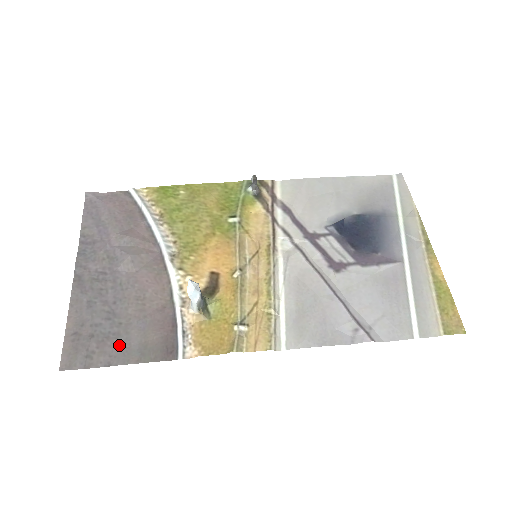
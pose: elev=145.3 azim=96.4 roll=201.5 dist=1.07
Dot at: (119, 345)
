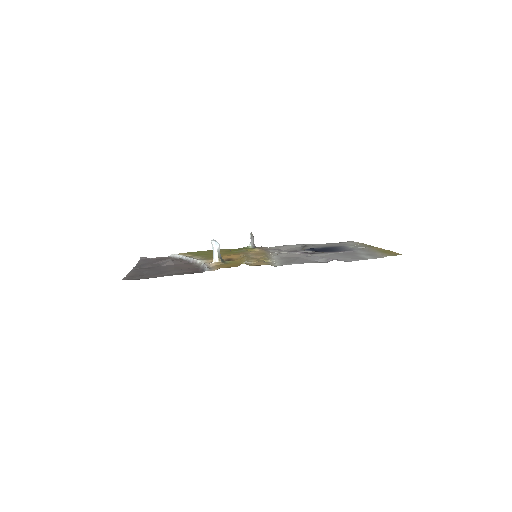
Dot at: (164, 274)
